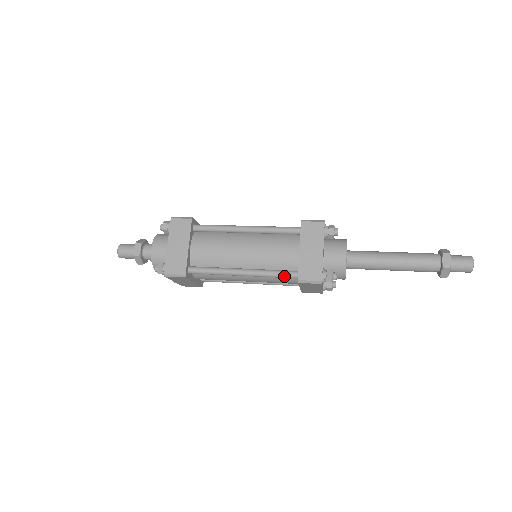
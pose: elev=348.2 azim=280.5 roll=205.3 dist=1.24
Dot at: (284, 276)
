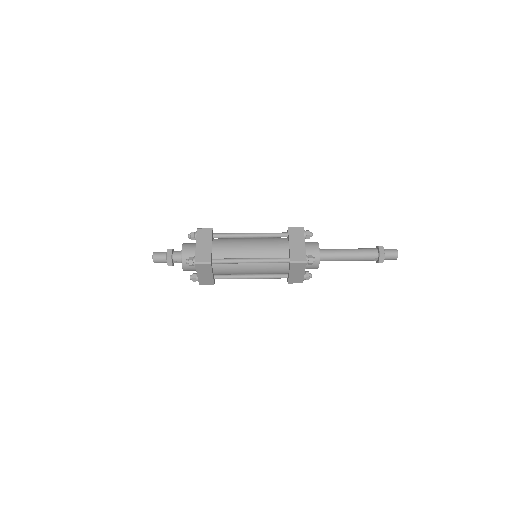
Dot at: (280, 261)
